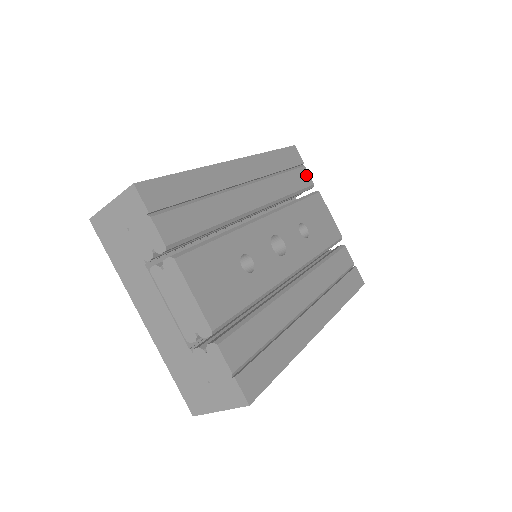
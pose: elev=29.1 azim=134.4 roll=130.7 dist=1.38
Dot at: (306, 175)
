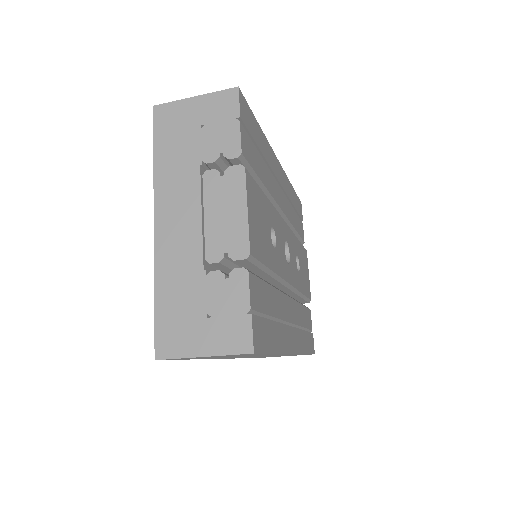
Dot at: (302, 230)
